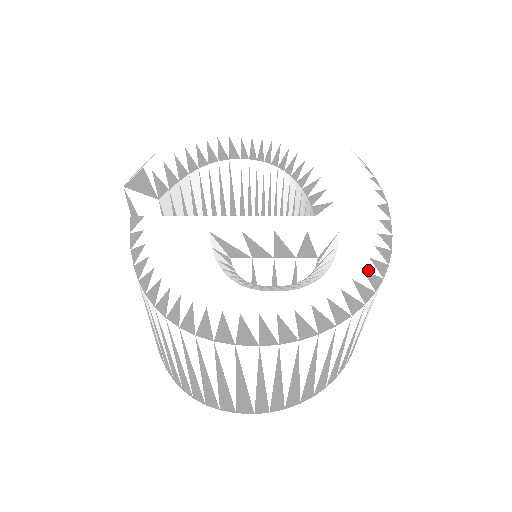
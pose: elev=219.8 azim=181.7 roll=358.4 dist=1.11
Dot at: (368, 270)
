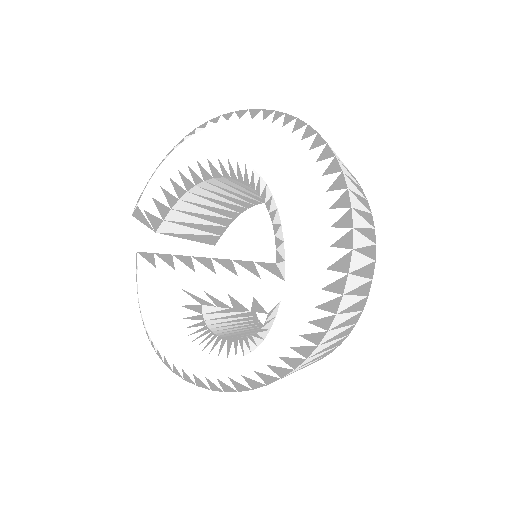
Dot at: (297, 345)
